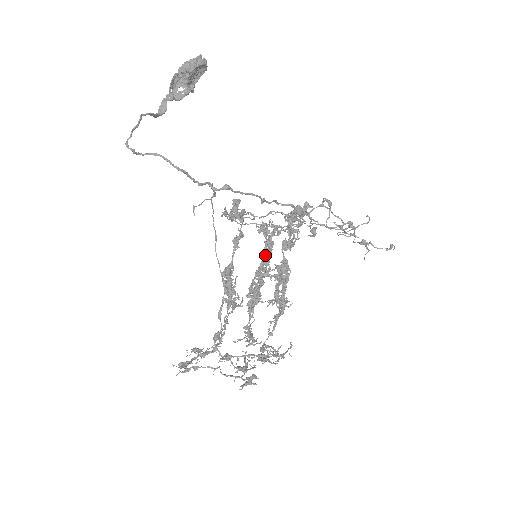
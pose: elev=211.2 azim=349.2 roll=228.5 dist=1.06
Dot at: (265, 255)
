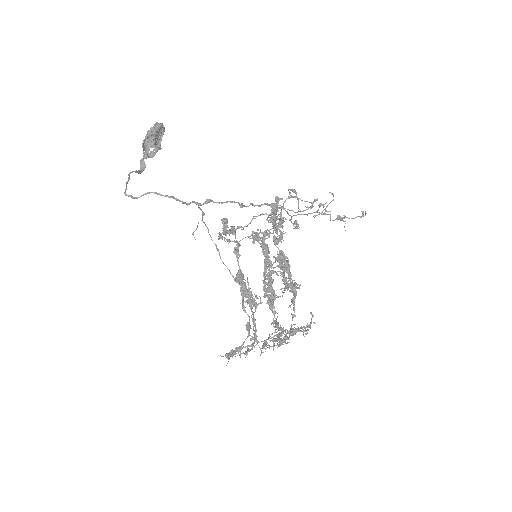
Dot at: (265, 257)
